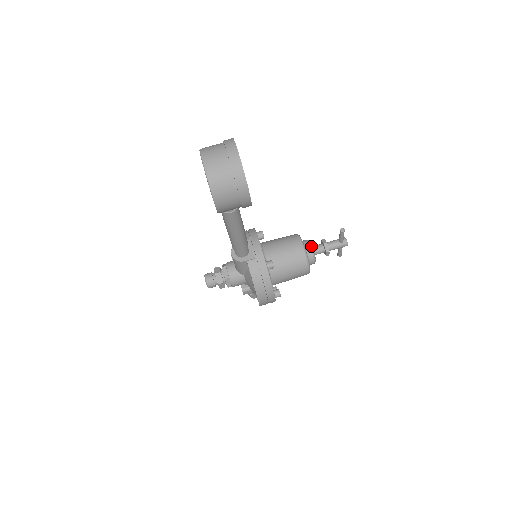
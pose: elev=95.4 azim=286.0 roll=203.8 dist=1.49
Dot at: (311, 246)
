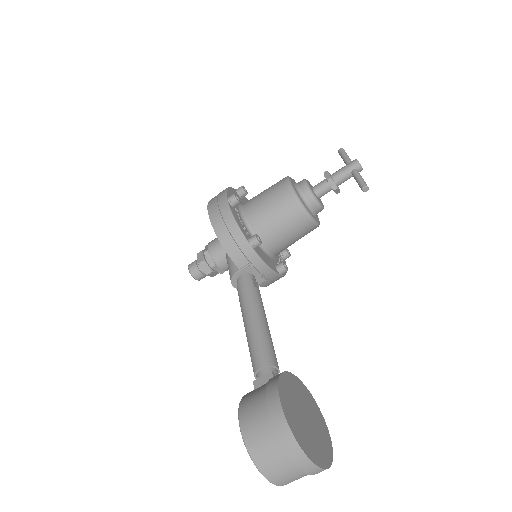
Dot at: (319, 206)
